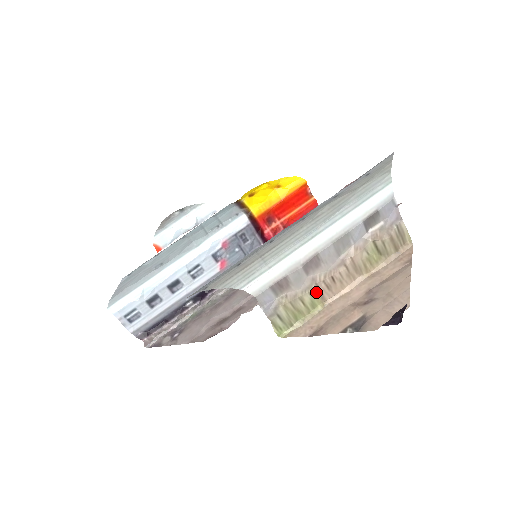
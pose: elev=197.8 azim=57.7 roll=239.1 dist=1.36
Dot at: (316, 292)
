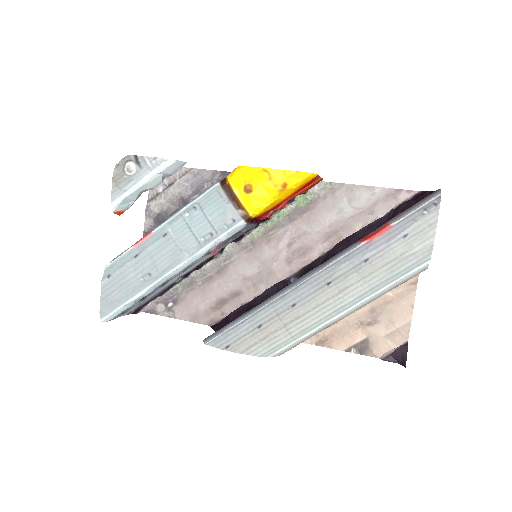
Dot at: occluded
